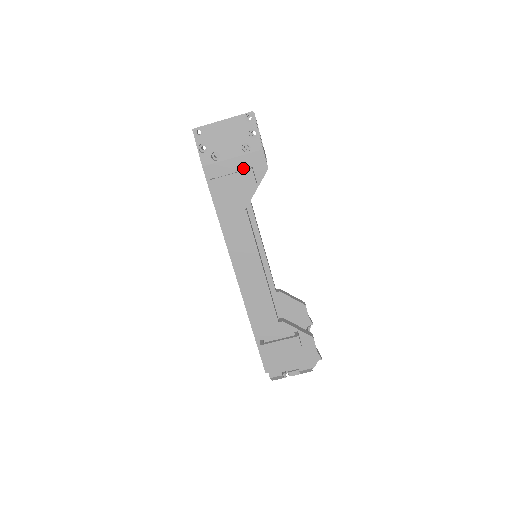
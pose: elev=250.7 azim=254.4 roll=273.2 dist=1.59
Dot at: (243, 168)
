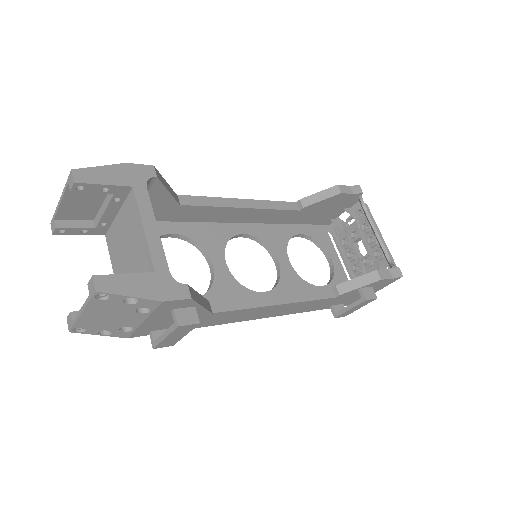
Dot at: (166, 315)
